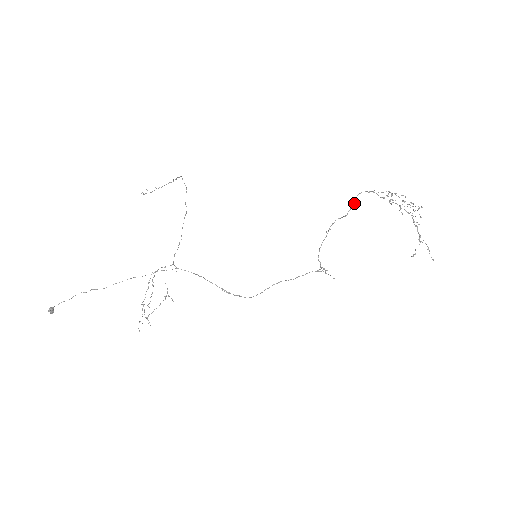
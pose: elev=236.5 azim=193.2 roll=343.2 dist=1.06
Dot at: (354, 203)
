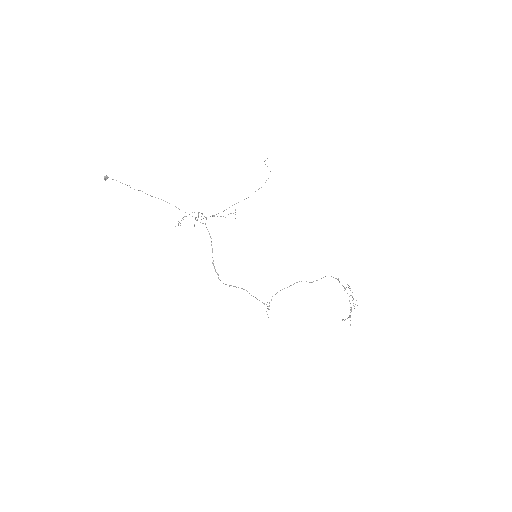
Dot at: occluded
